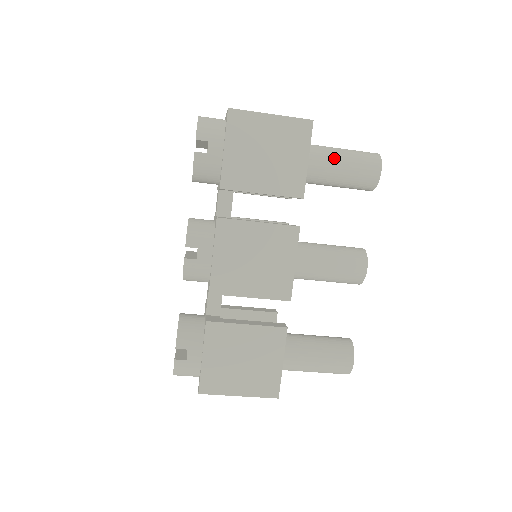
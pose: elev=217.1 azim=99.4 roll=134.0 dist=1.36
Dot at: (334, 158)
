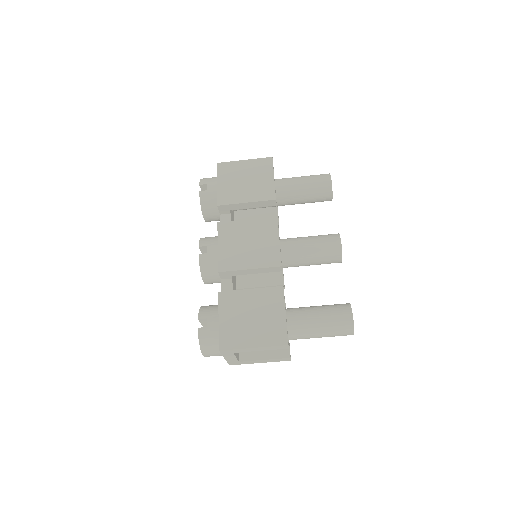
Dot at: (295, 179)
